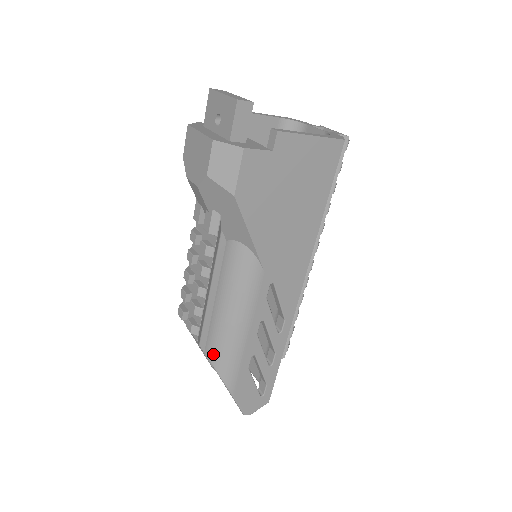
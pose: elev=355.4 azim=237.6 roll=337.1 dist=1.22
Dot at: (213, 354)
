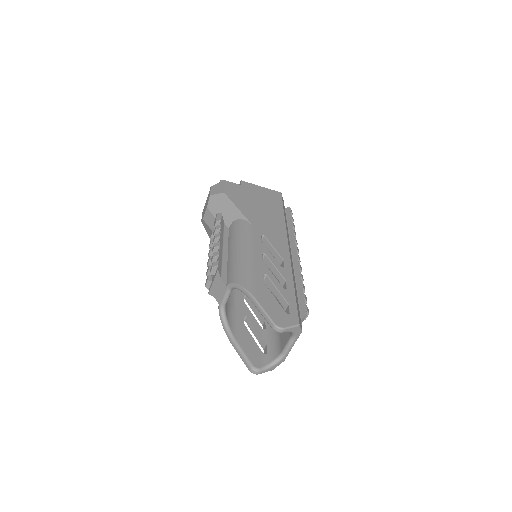
Dot at: (232, 277)
